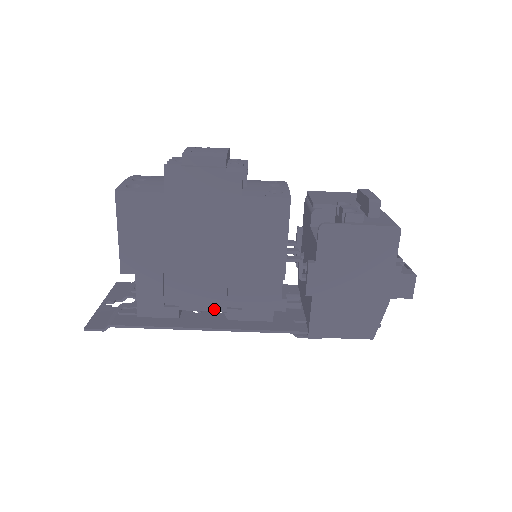
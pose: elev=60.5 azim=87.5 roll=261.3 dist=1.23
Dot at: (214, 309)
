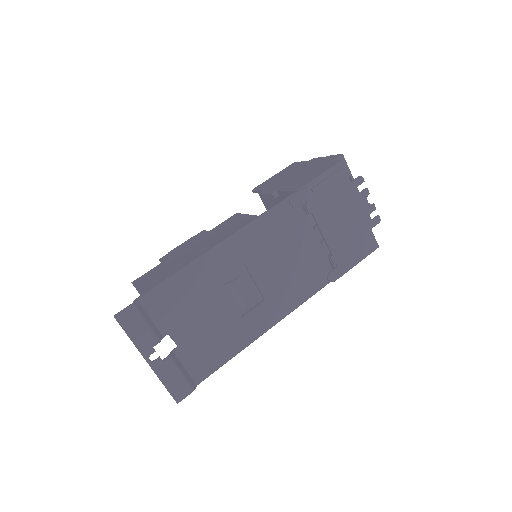
Dot at: occluded
